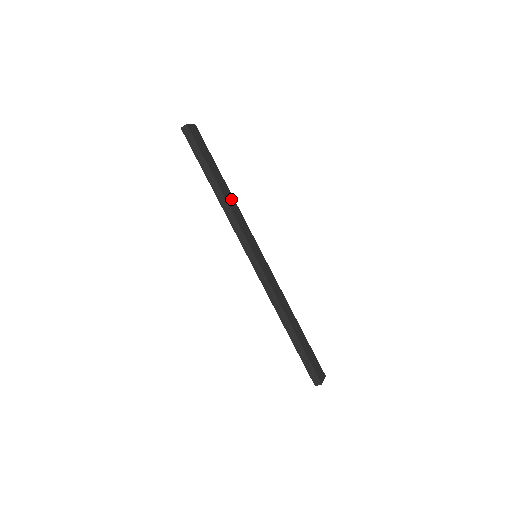
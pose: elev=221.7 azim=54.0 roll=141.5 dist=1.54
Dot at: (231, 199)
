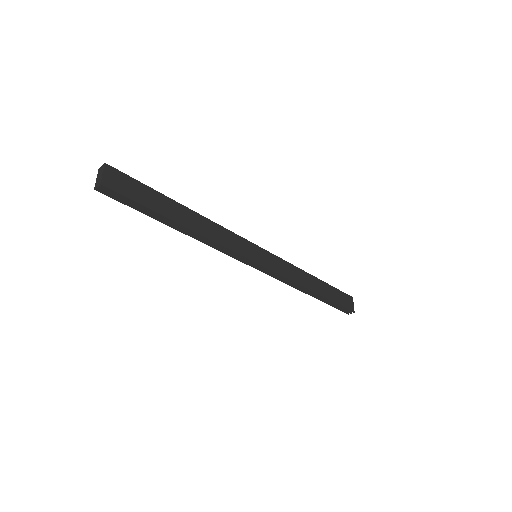
Dot at: (203, 223)
